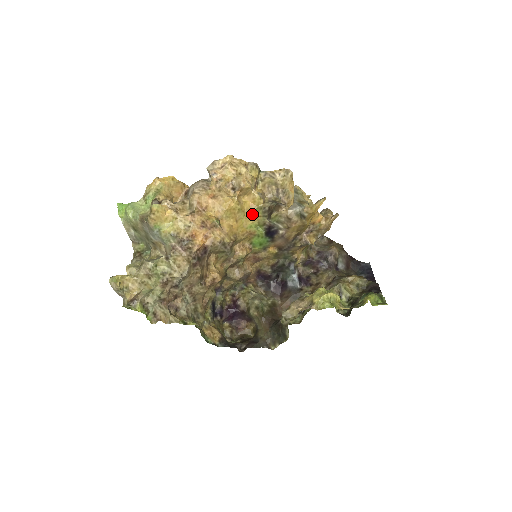
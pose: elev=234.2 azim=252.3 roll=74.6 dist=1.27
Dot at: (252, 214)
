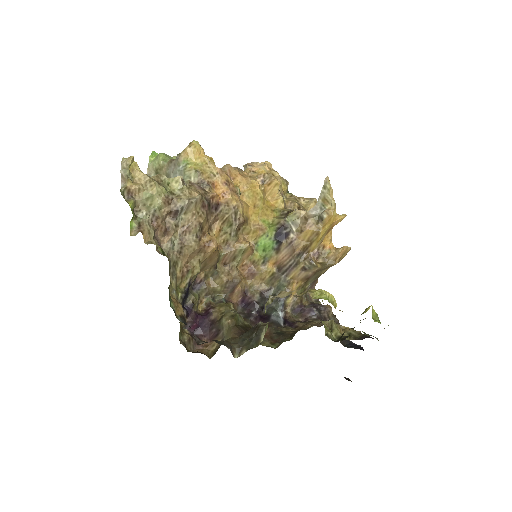
Dot at: (270, 212)
